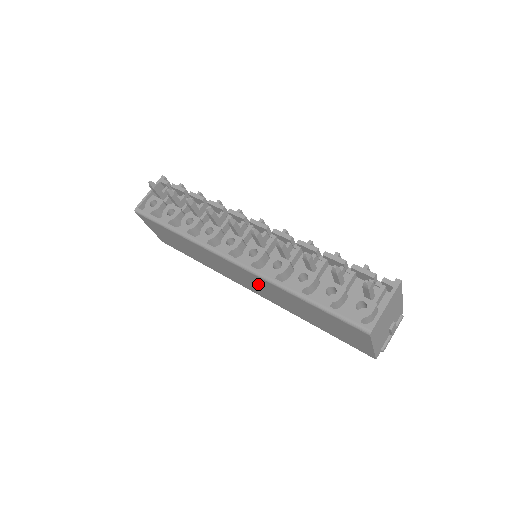
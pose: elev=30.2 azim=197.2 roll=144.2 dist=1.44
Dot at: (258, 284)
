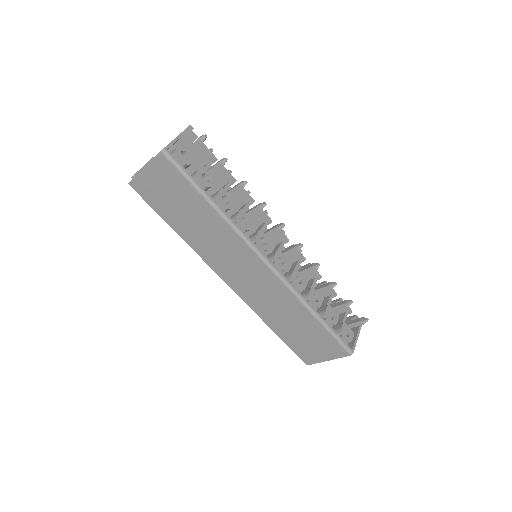
Dot at: (263, 285)
